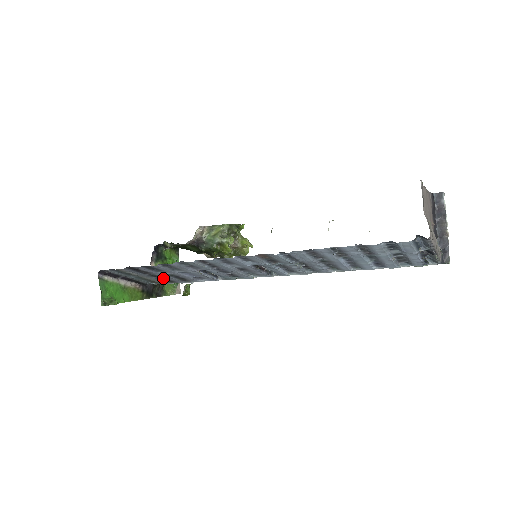
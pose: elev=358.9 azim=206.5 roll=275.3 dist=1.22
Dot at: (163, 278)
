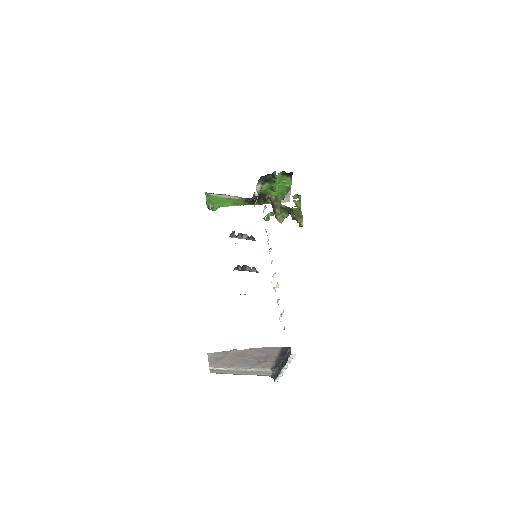
Dot at: occluded
